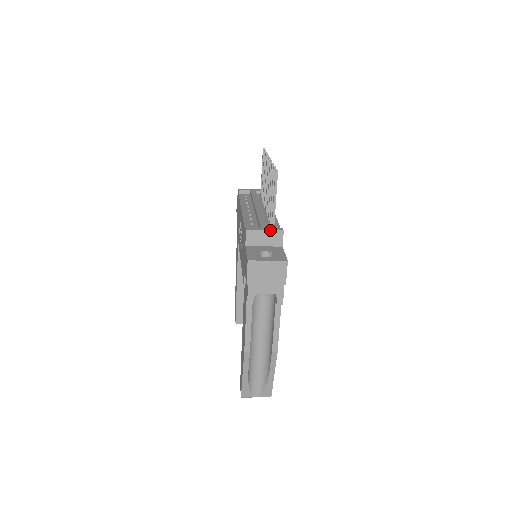
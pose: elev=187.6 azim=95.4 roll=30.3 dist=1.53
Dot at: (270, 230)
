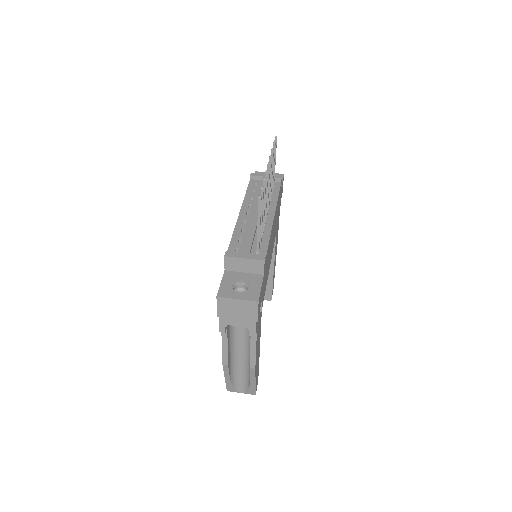
Dot at: (250, 259)
